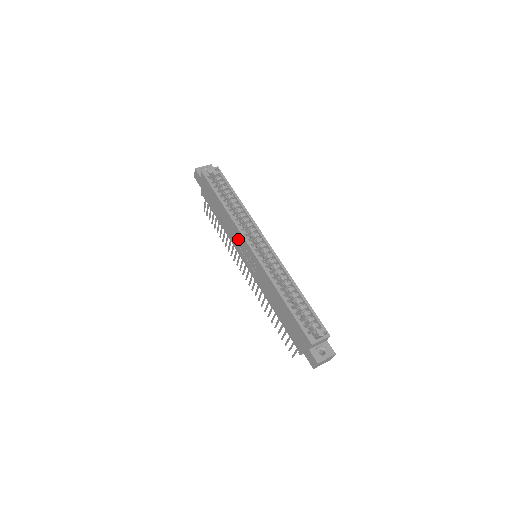
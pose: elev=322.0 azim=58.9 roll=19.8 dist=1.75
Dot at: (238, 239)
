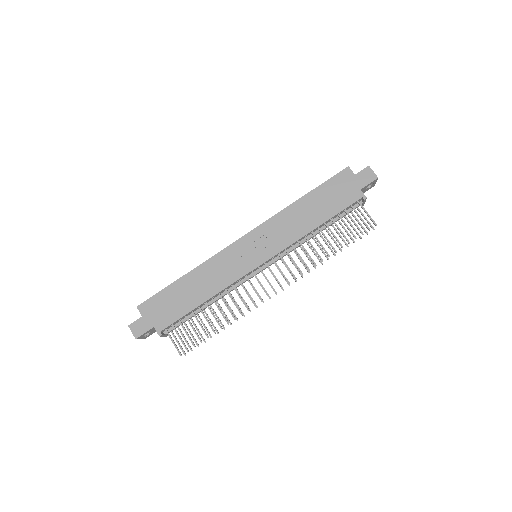
Dot at: (229, 261)
